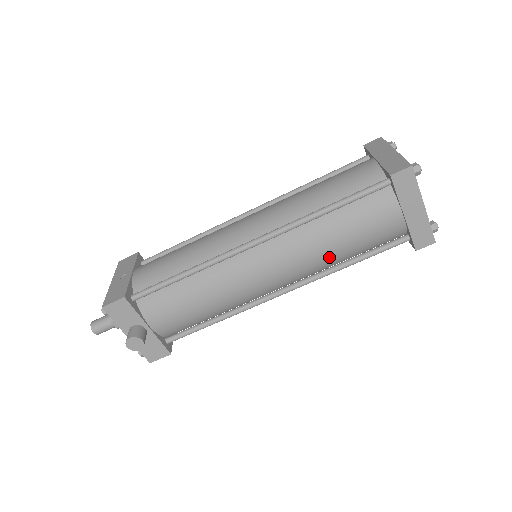
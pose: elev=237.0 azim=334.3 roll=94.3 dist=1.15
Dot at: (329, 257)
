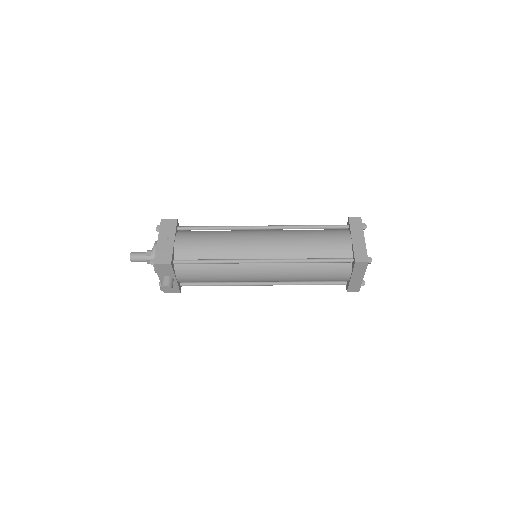
Dot at: (300, 280)
